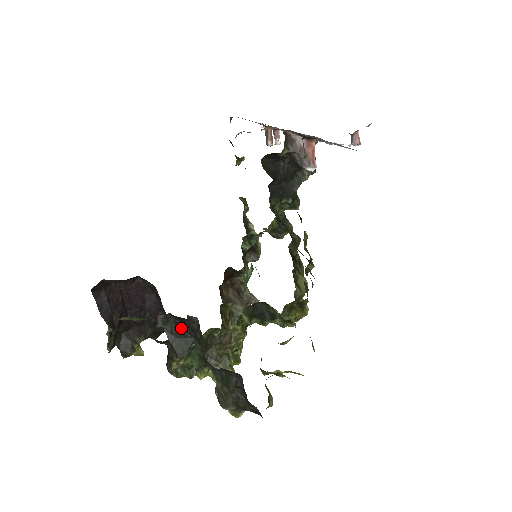
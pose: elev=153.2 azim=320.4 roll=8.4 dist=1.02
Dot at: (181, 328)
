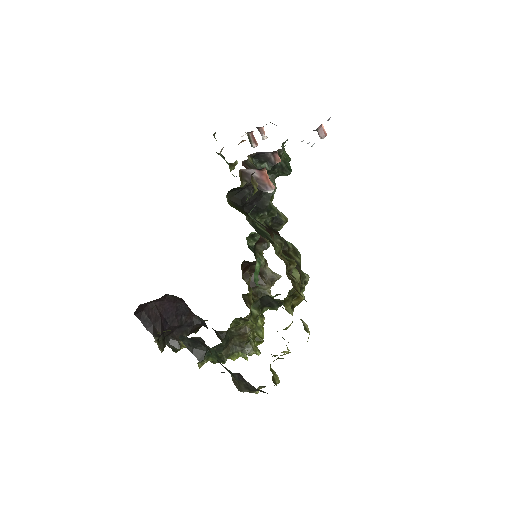
Dot at: (194, 342)
